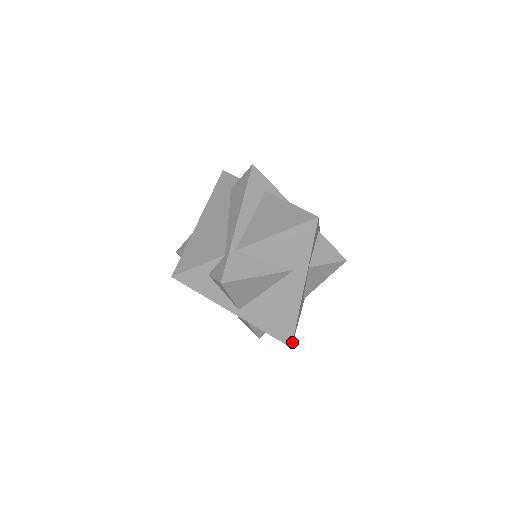
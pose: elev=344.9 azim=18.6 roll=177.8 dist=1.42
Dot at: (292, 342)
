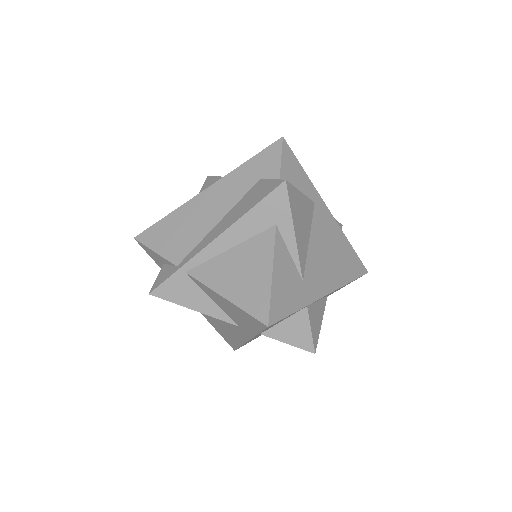
Dot at: (235, 349)
